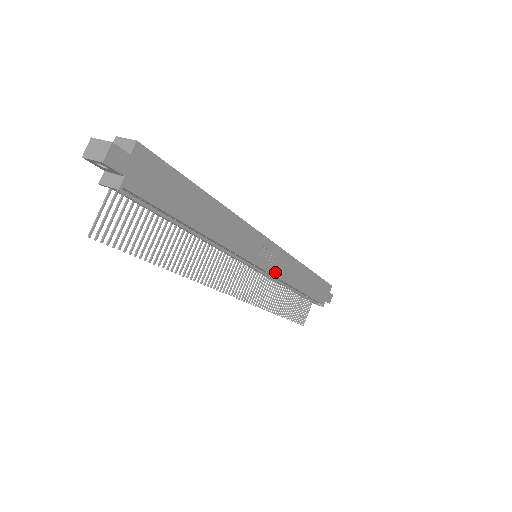
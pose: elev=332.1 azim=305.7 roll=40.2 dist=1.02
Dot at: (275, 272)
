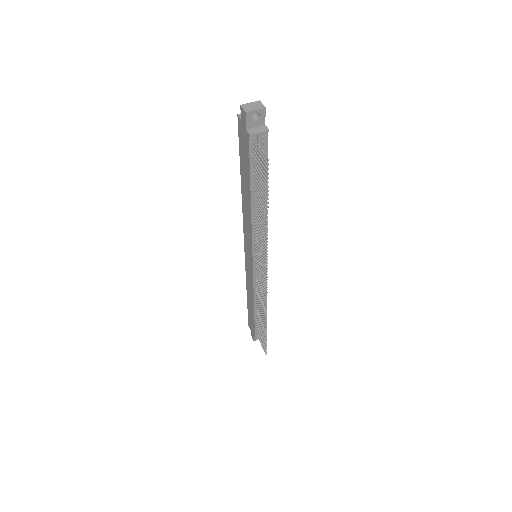
Dot at: occluded
